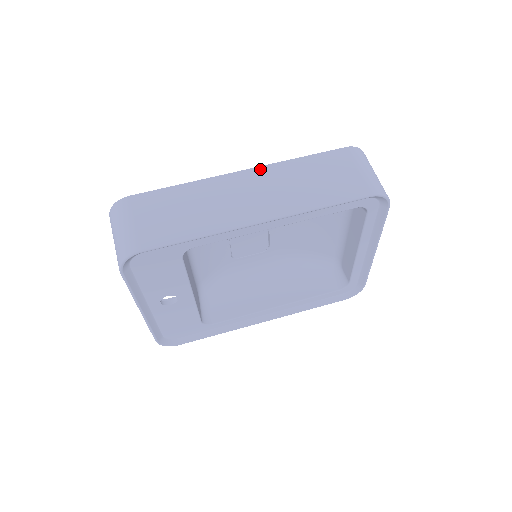
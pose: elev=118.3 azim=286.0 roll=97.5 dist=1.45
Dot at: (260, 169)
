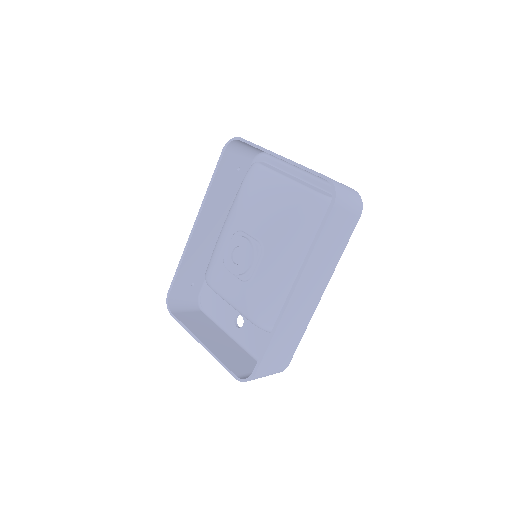
Dot at: (301, 280)
